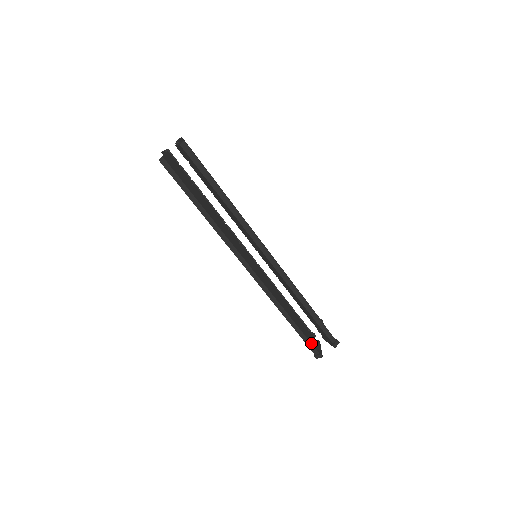
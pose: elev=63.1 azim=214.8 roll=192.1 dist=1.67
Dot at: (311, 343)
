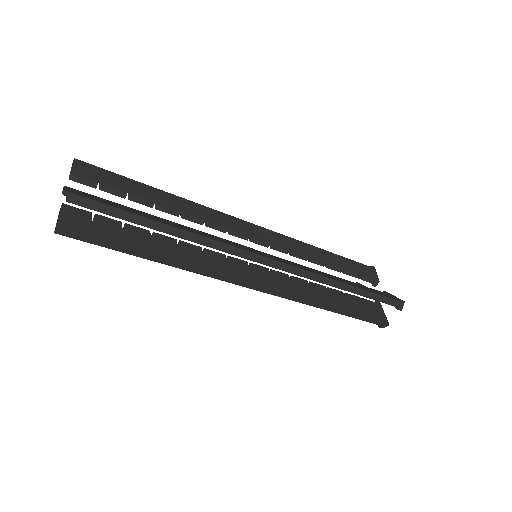
Dot at: (369, 318)
